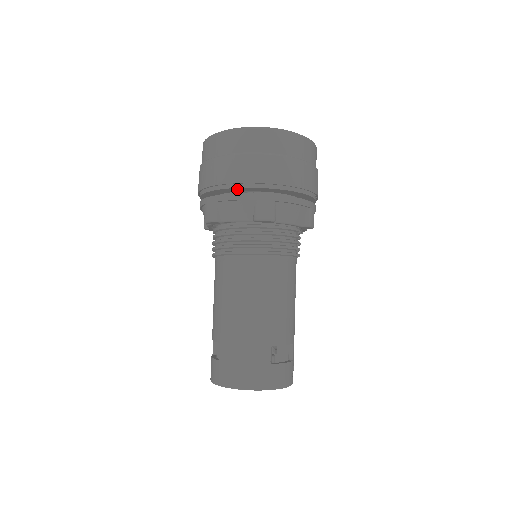
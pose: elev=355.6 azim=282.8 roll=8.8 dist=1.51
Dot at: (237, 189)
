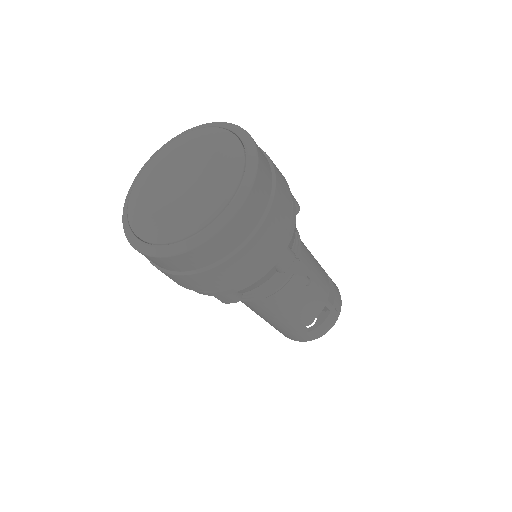
Dot at: occluded
